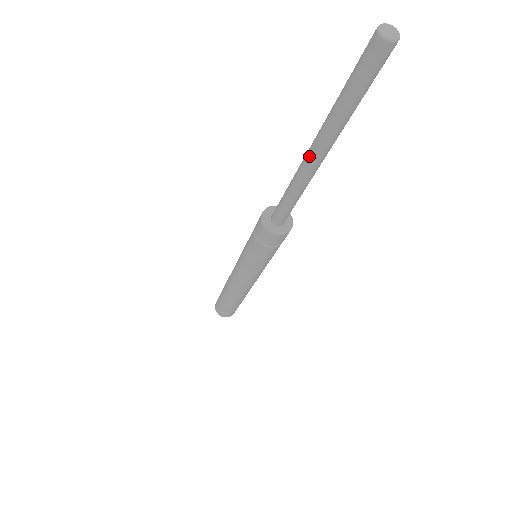
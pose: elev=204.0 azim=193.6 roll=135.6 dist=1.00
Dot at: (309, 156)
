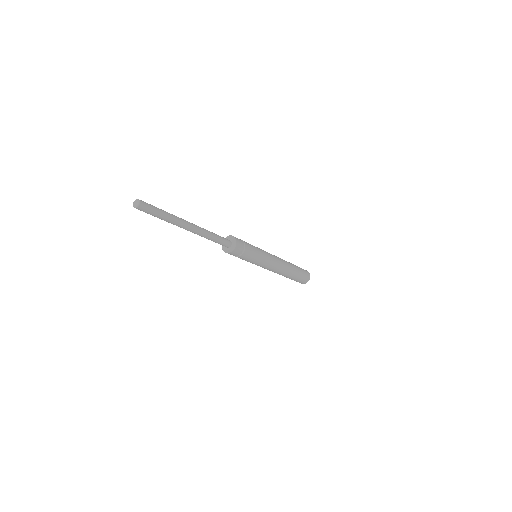
Dot at: occluded
